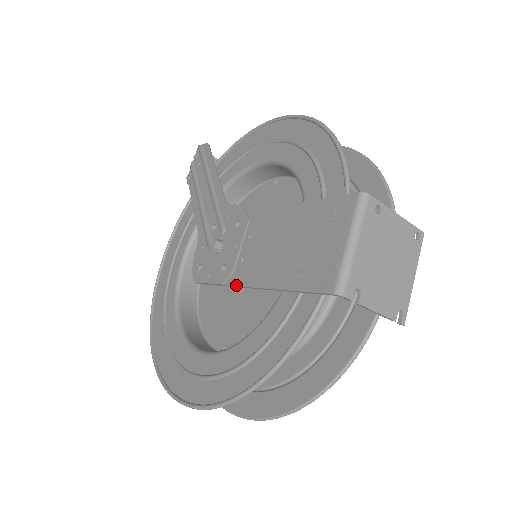
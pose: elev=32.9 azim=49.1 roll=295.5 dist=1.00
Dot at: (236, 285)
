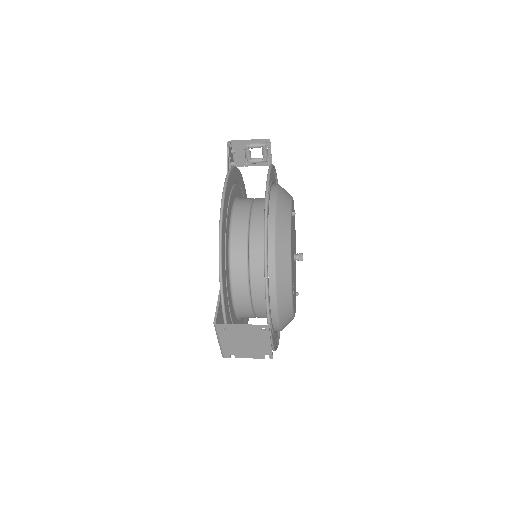
Dot at: occluded
